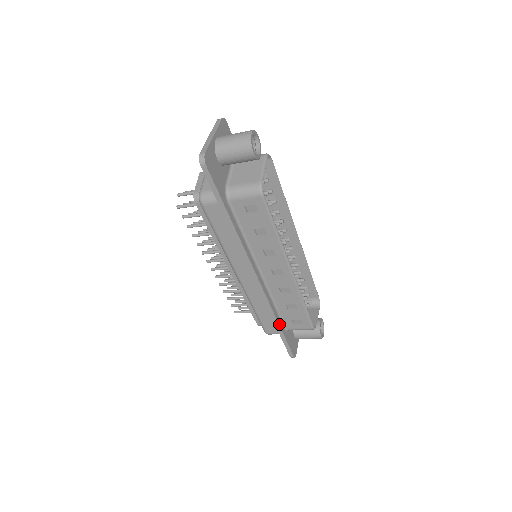
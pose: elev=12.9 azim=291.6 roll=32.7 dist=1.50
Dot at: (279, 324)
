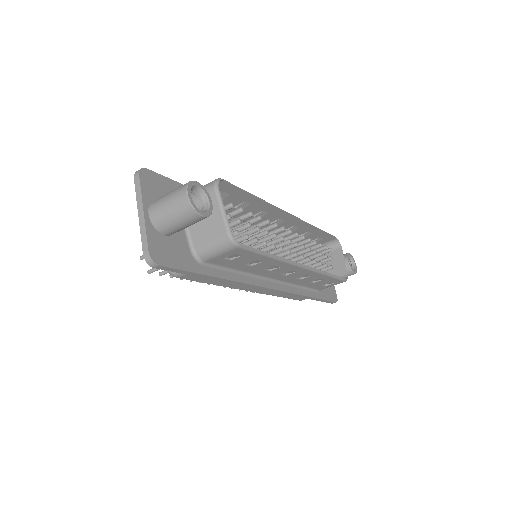
Dot at: (311, 296)
